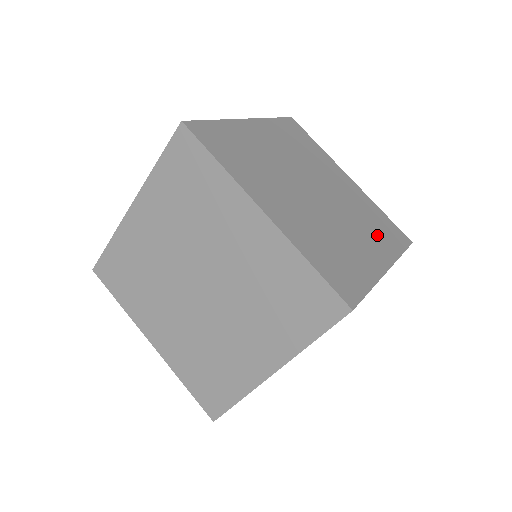
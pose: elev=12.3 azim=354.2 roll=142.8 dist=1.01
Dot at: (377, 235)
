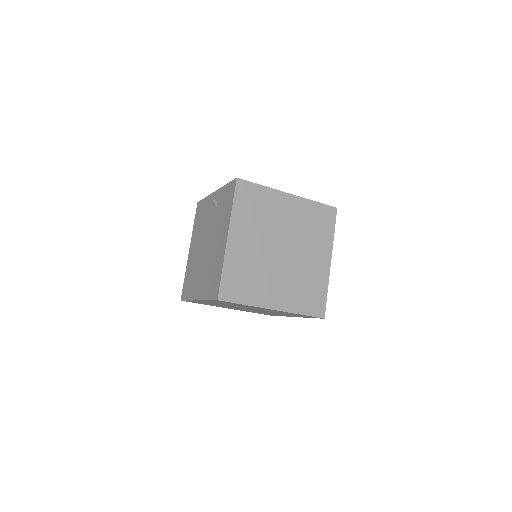
Dot at: (319, 237)
